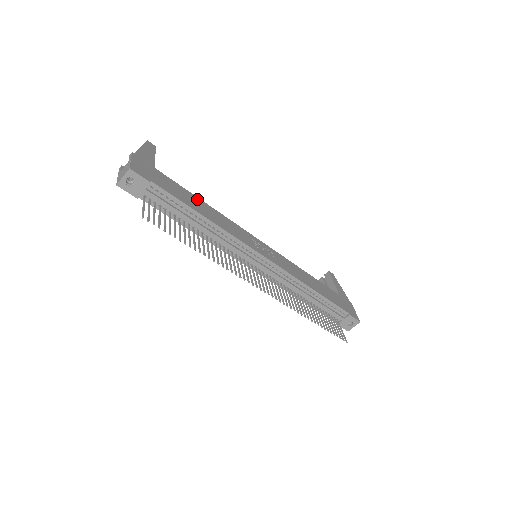
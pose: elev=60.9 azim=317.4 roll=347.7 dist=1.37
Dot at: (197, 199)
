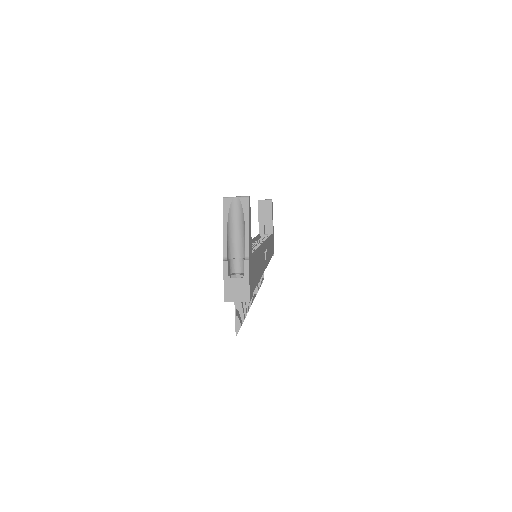
Dot at: (258, 255)
